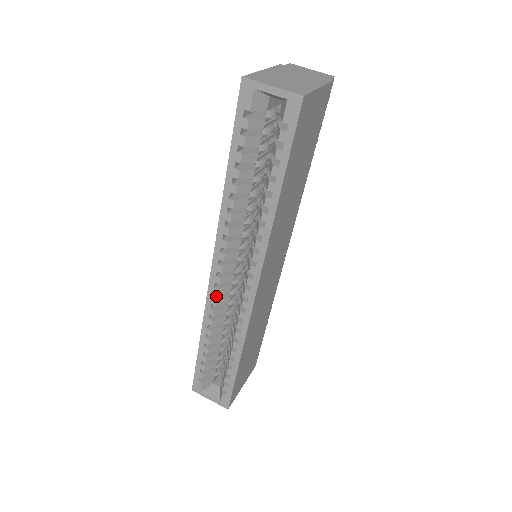
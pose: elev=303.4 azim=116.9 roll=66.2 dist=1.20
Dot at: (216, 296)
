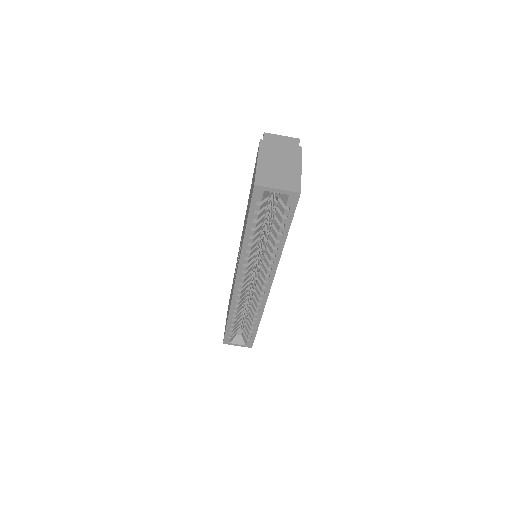
Dot at: occluded
